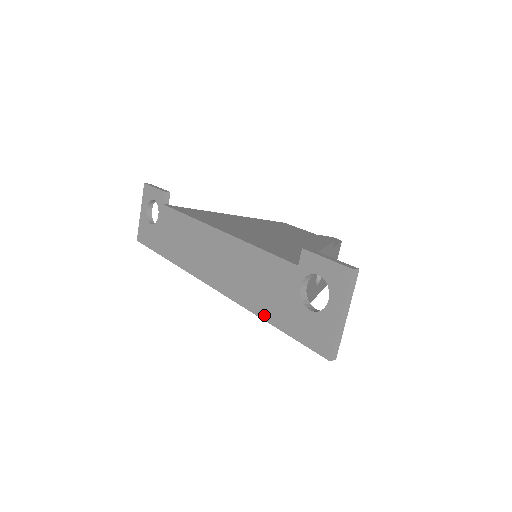
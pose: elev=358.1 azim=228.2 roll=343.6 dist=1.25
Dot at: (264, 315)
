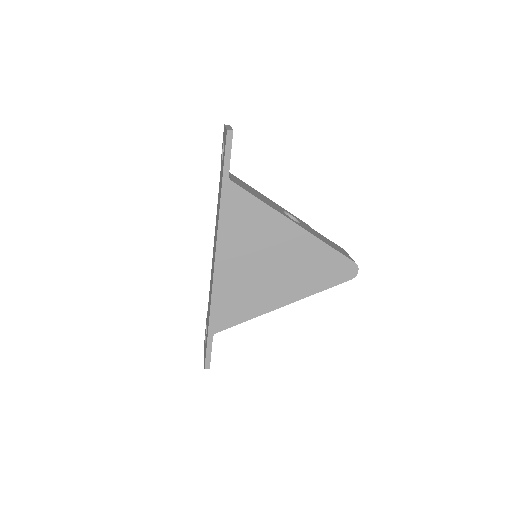
Dot at: (220, 195)
